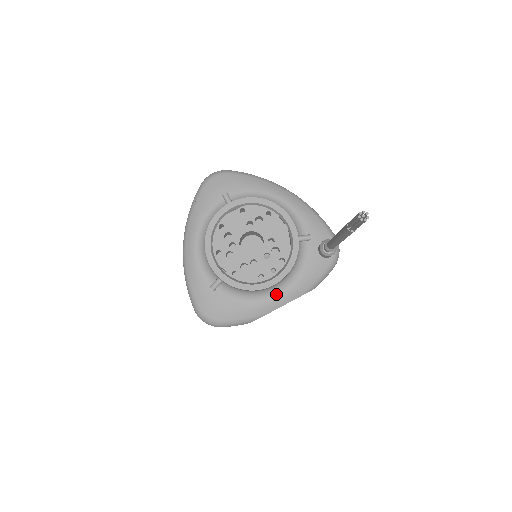
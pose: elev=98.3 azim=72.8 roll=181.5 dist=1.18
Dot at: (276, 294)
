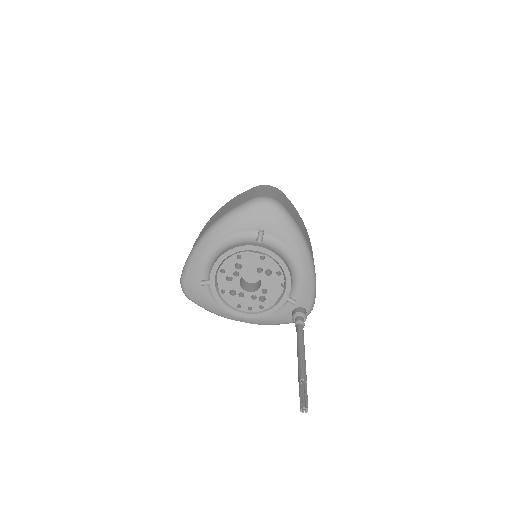
Dot at: occluded
